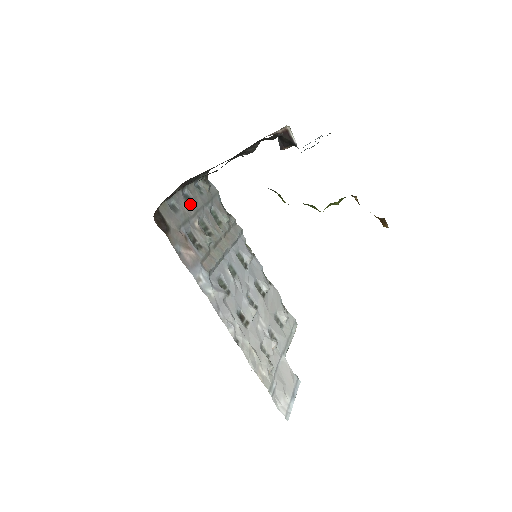
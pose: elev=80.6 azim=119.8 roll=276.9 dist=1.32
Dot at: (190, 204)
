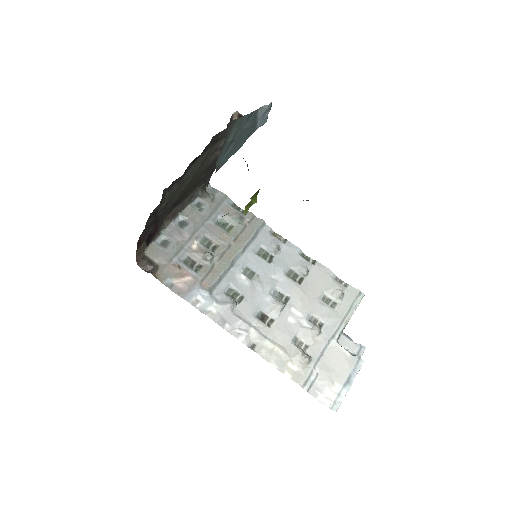
Dot at: (185, 229)
